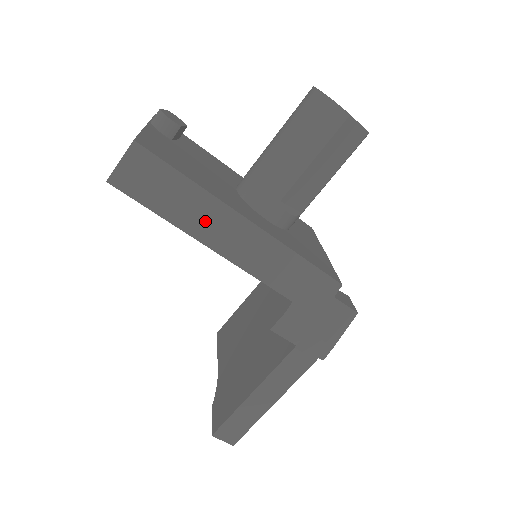
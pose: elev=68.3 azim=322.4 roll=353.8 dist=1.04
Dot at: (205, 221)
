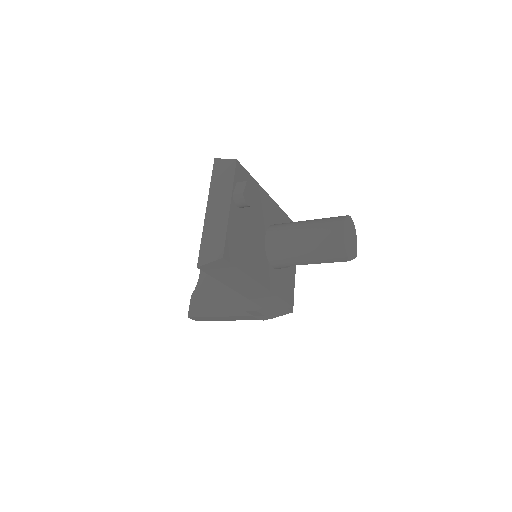
Dot at: (240, 284)
